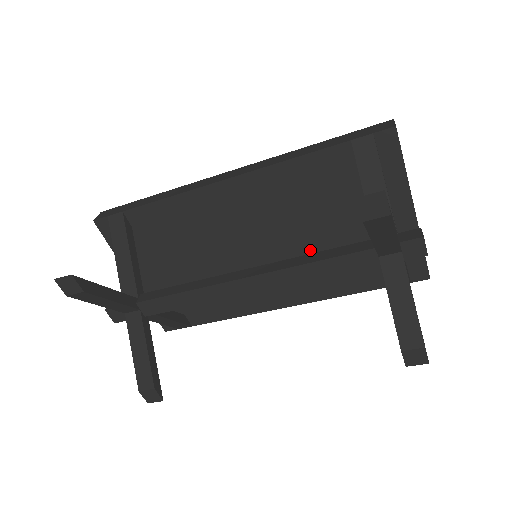
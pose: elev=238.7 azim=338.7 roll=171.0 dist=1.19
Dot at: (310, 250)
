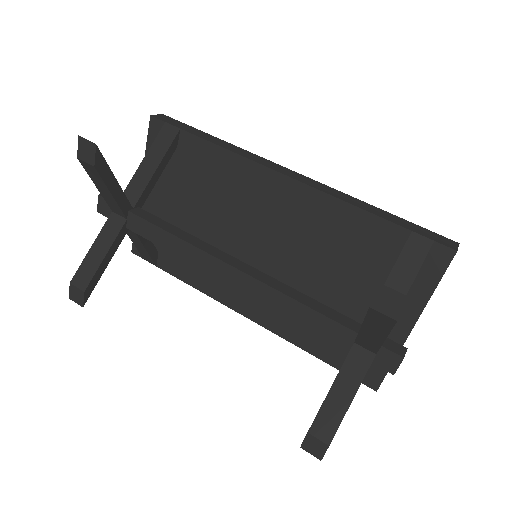
Dot at: (303, 288)
